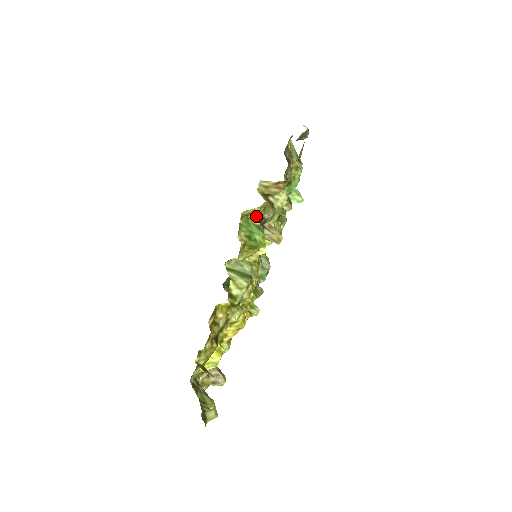
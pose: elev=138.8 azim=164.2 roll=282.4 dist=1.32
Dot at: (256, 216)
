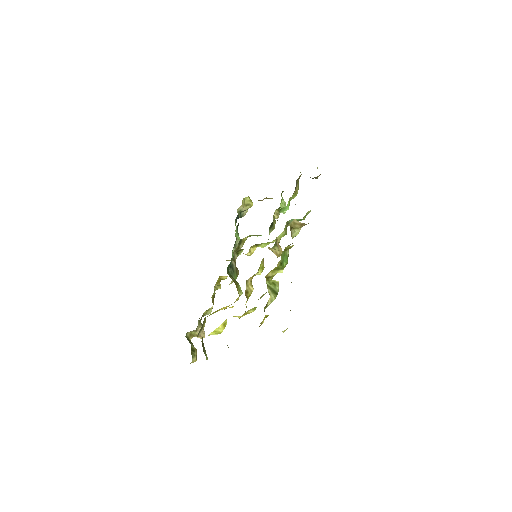
Dot at: occluded
